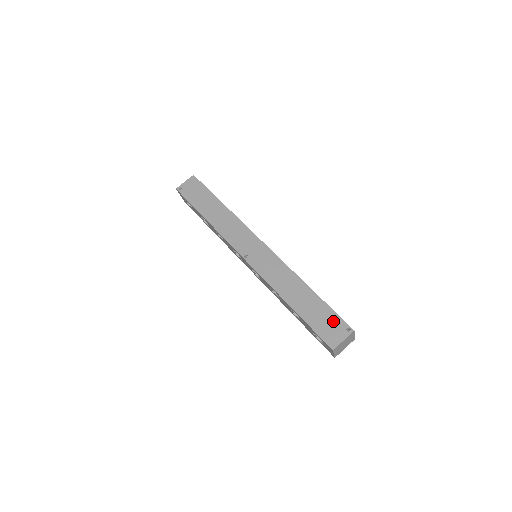
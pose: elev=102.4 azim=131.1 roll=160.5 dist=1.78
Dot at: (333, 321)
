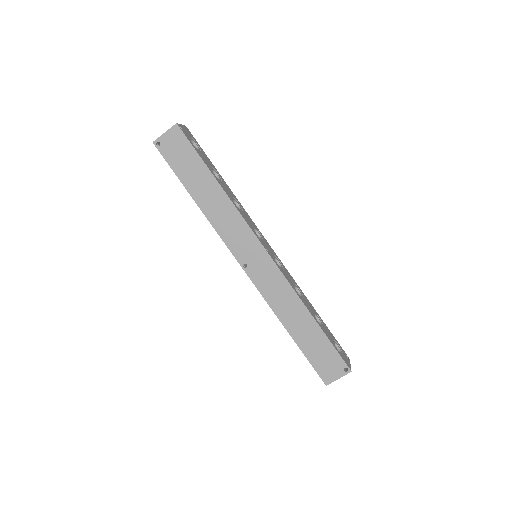
Dot at: (332, 358)
